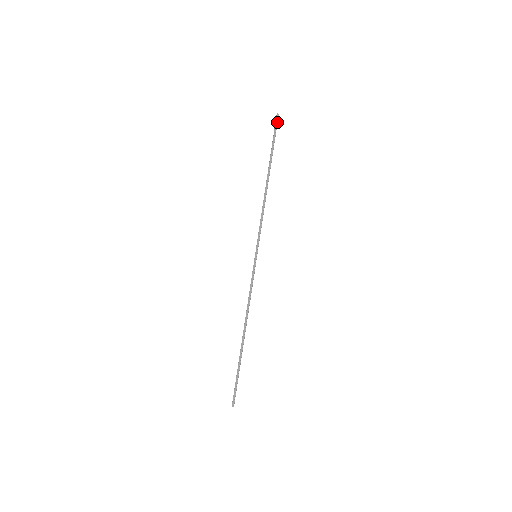
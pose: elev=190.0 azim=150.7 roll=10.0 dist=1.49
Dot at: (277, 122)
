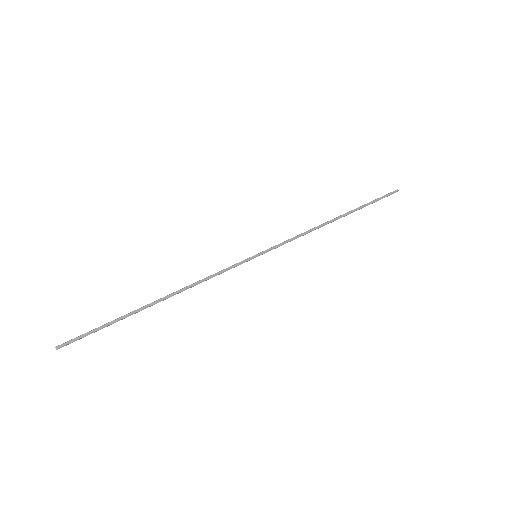
Dot at: (391, 194)
